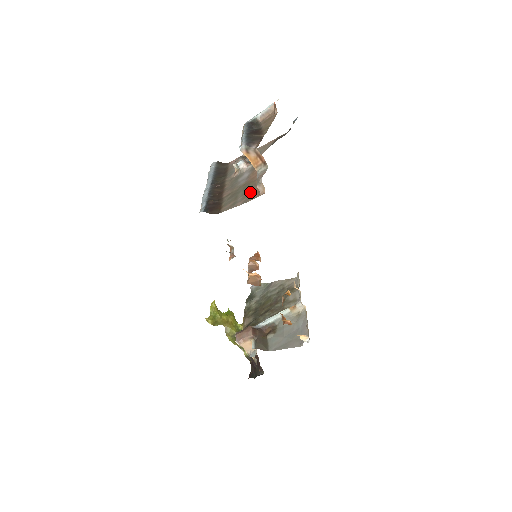
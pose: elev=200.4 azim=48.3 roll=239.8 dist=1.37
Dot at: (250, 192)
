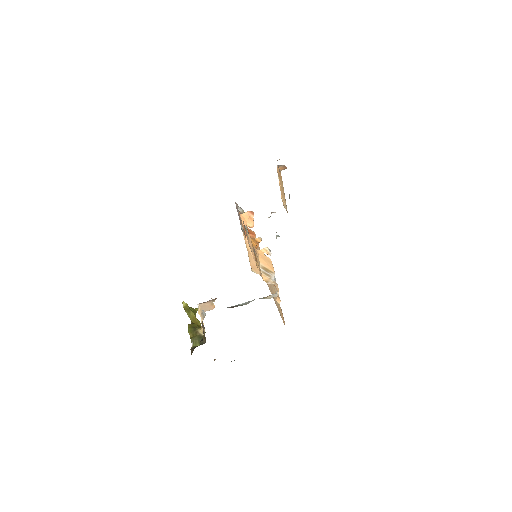
Dot at: occluded
